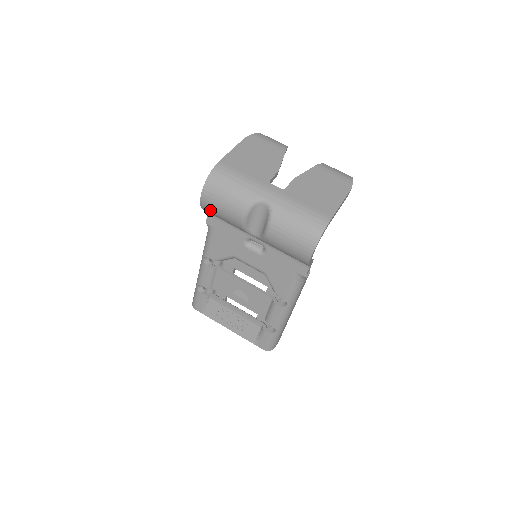
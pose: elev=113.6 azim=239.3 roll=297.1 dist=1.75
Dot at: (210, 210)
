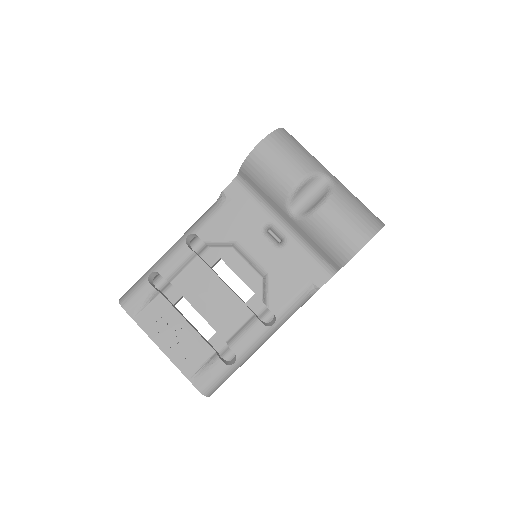
Dot at: (257, 165)
